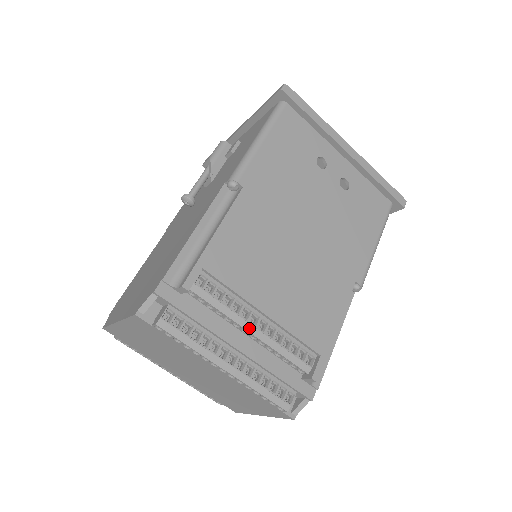
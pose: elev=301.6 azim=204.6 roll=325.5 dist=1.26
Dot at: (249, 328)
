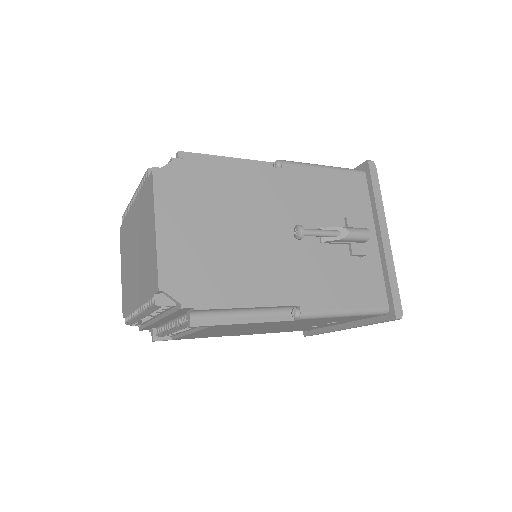
Dot at: occluded
